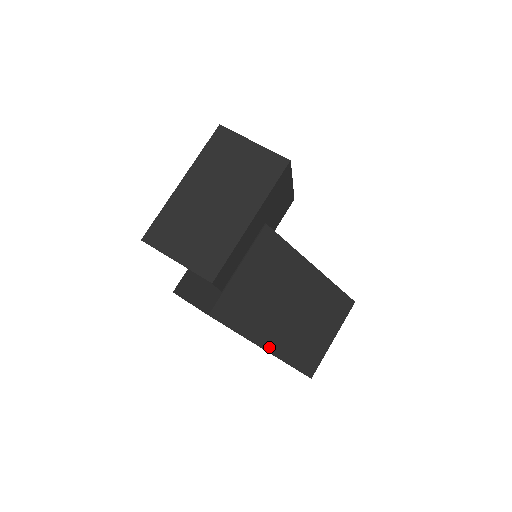
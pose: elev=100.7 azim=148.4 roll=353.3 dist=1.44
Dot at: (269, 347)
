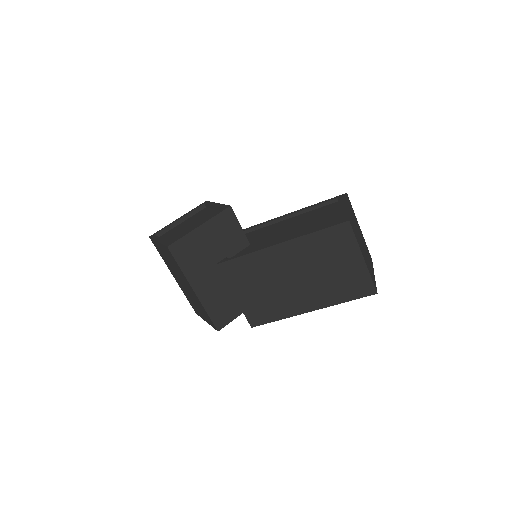
Dot at: (312, 308)
